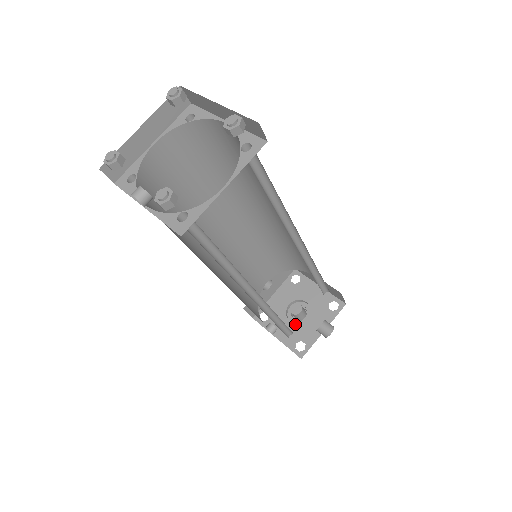
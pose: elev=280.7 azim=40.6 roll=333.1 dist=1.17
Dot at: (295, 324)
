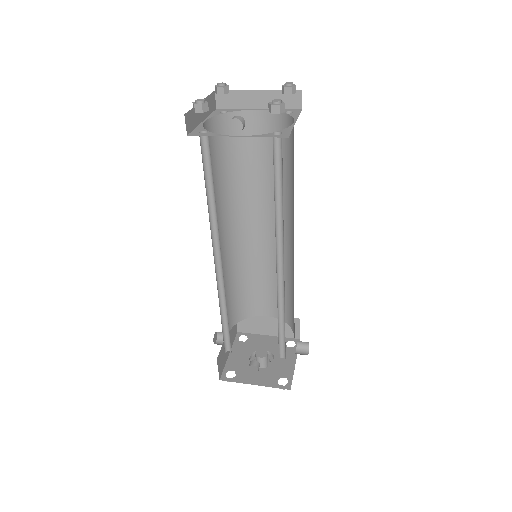
Dot at: (266, 368)
